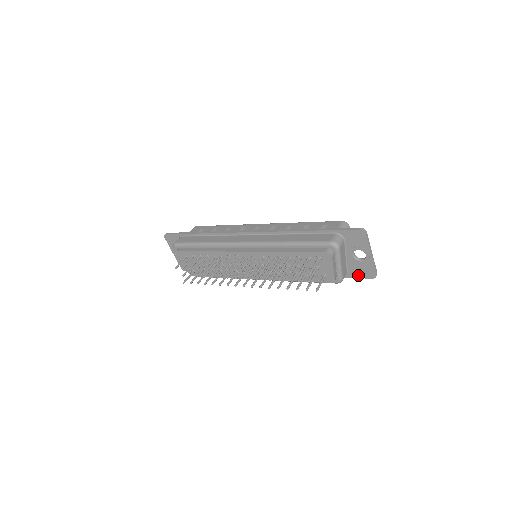
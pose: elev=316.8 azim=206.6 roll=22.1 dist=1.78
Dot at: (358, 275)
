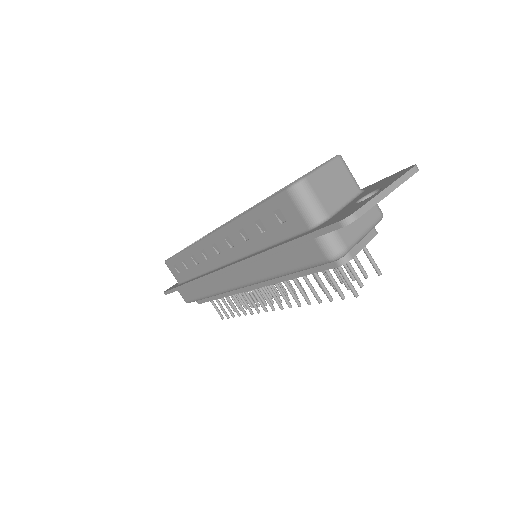
Dot at: occluded
